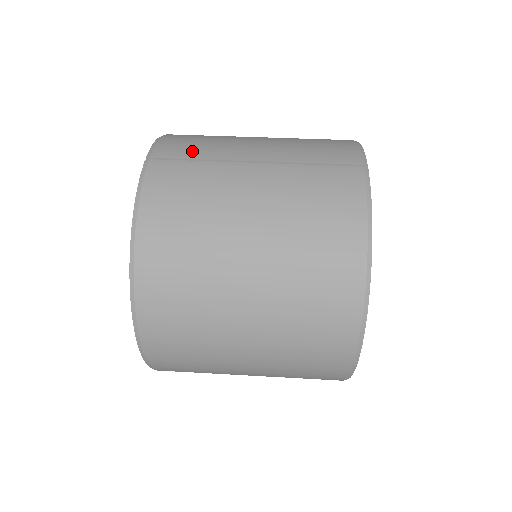
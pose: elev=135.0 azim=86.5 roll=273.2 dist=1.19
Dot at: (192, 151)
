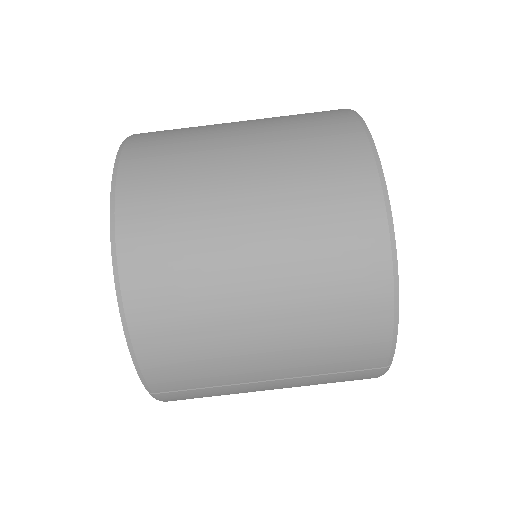
Dot at: (194, 382)
